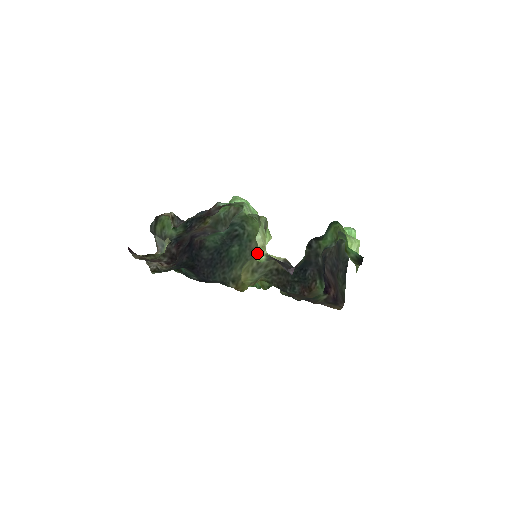
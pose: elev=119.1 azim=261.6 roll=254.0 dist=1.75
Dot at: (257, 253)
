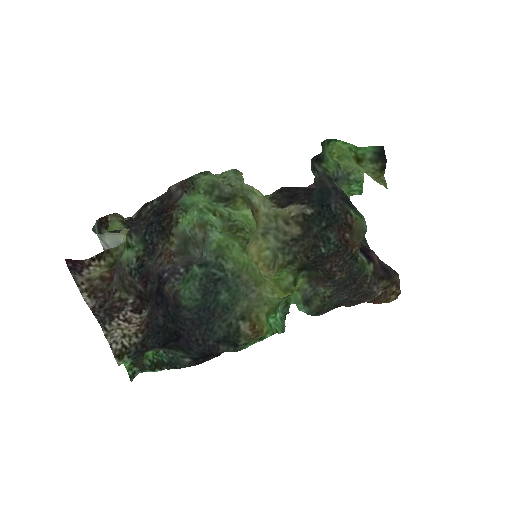
Dot at: (256, 192)
